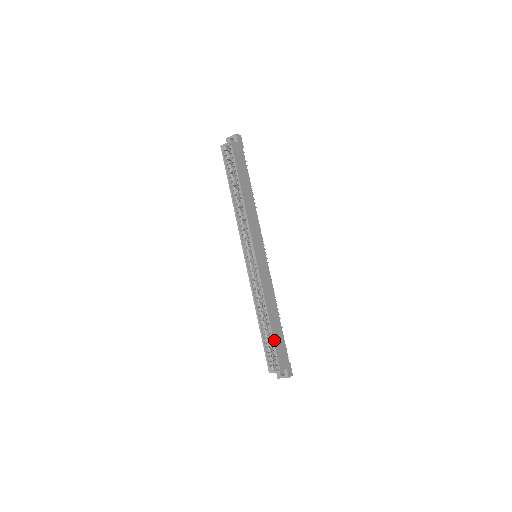
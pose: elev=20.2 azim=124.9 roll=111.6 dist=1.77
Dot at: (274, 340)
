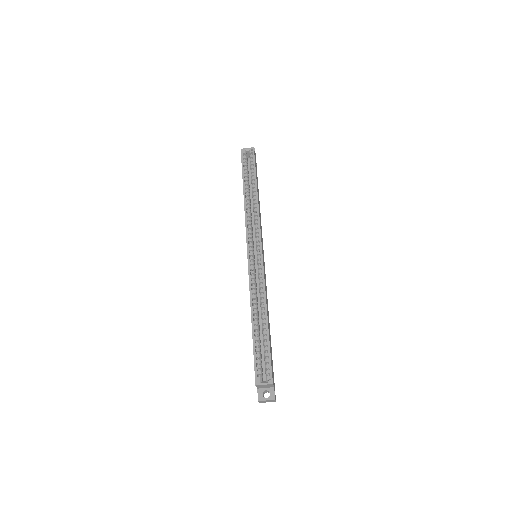
Dot at: (269, 344)
